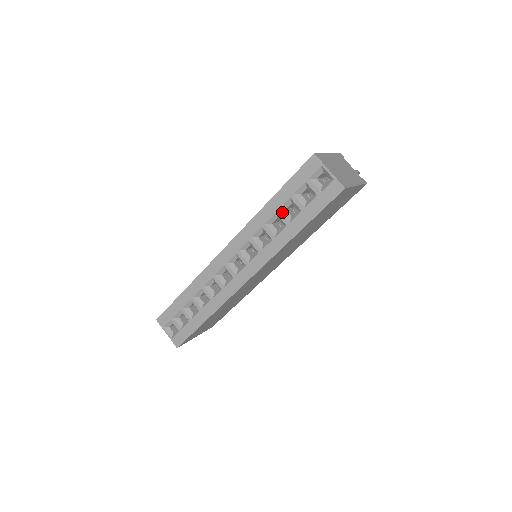
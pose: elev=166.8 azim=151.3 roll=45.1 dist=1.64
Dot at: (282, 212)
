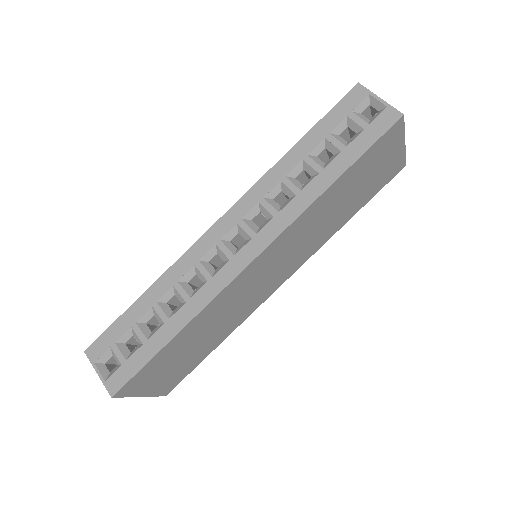
Dot at: (312, 158)
